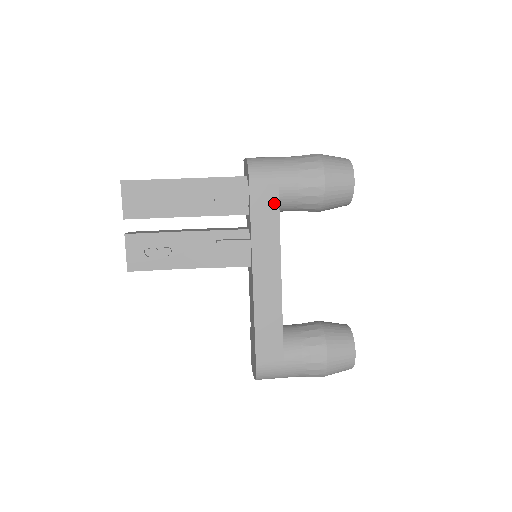
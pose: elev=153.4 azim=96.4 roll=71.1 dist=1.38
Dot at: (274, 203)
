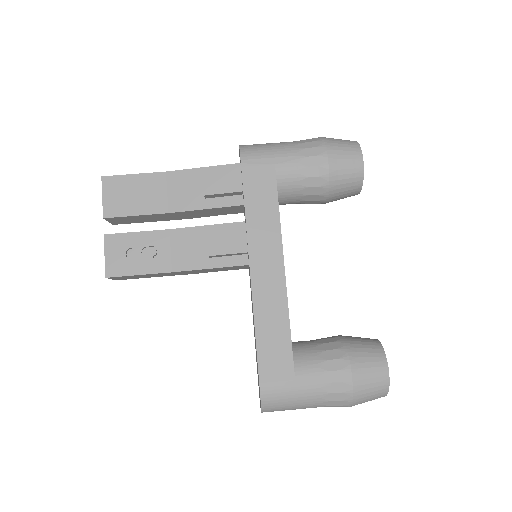
Dot at: (271, 185)
